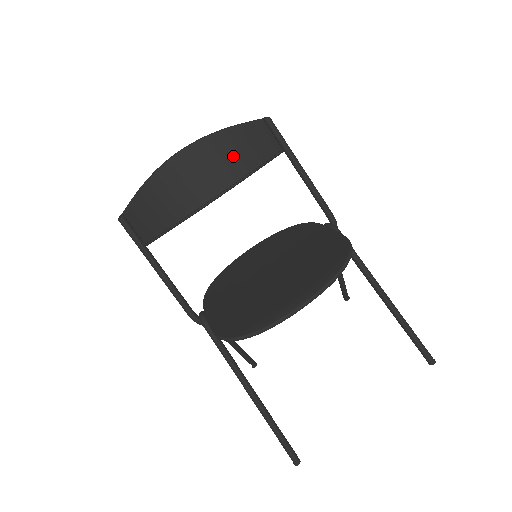
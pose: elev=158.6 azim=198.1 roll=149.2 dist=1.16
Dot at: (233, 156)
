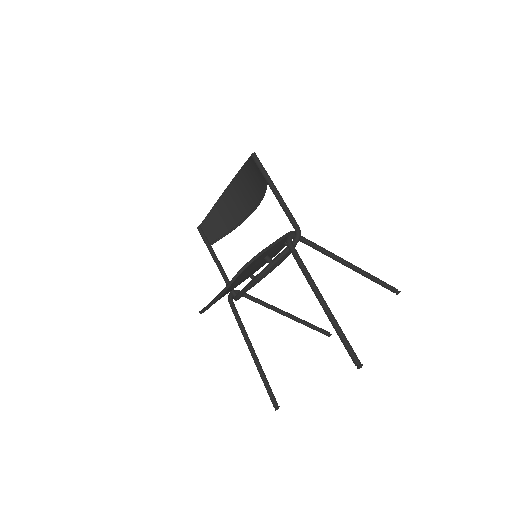
Dot at: (254, 180)
